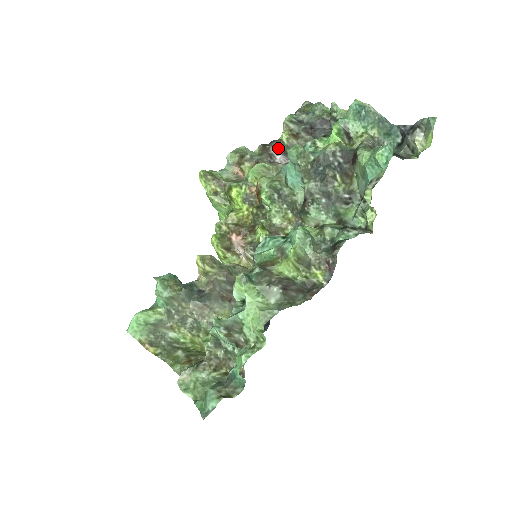
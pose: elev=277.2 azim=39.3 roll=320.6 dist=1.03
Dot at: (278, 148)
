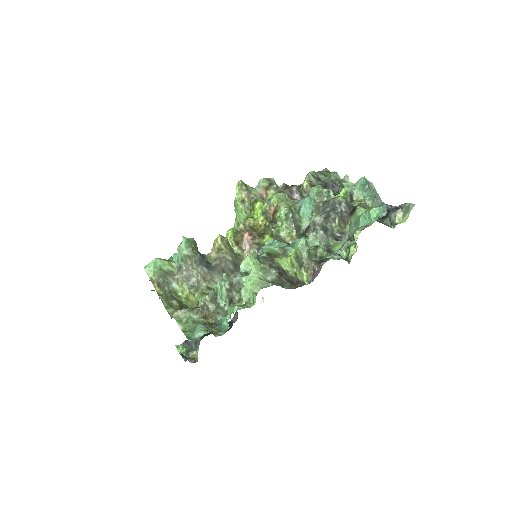
Dot at: (298, 189)
